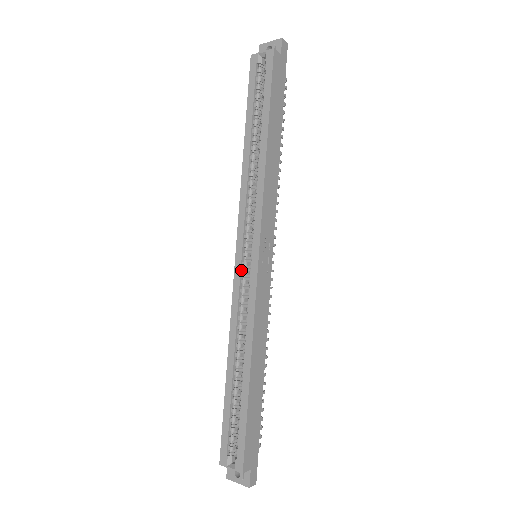
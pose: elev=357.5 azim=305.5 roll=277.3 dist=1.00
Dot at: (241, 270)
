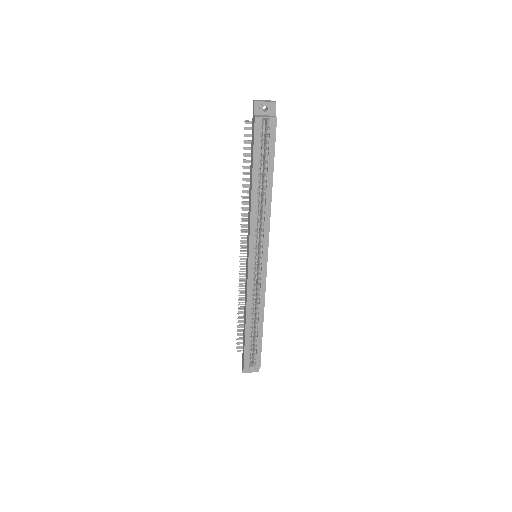
Dot at: (253, 270)
